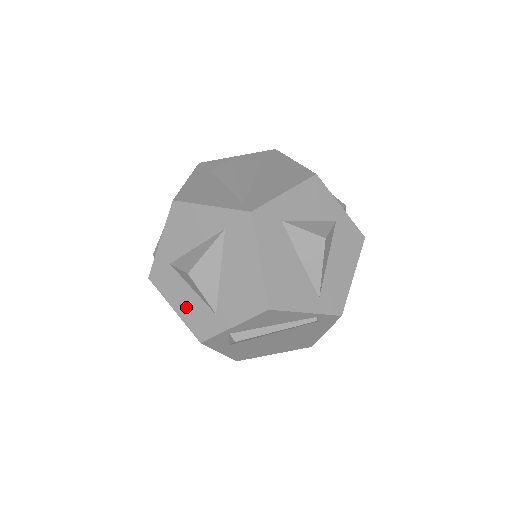
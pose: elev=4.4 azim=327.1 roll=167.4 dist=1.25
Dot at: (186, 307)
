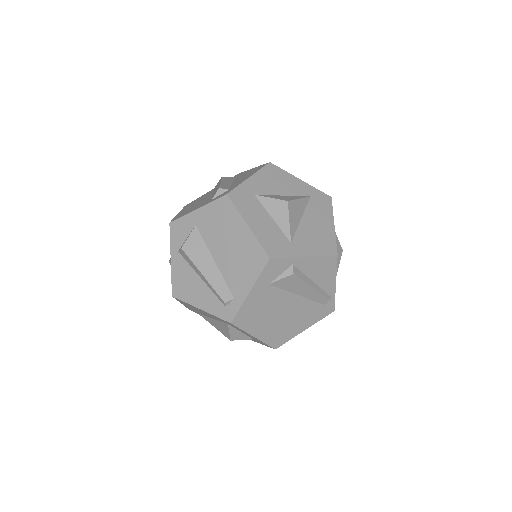
Dot at: (262, 228)
